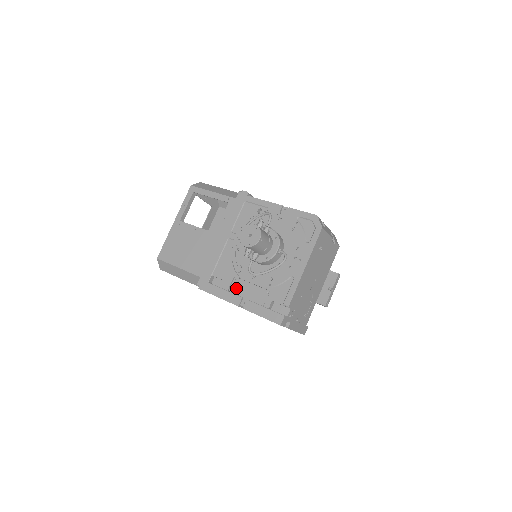
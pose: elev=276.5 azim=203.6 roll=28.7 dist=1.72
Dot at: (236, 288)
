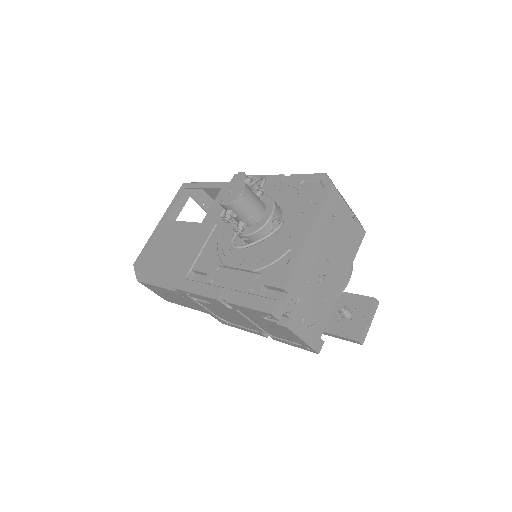
Dot at: (218, 279)
